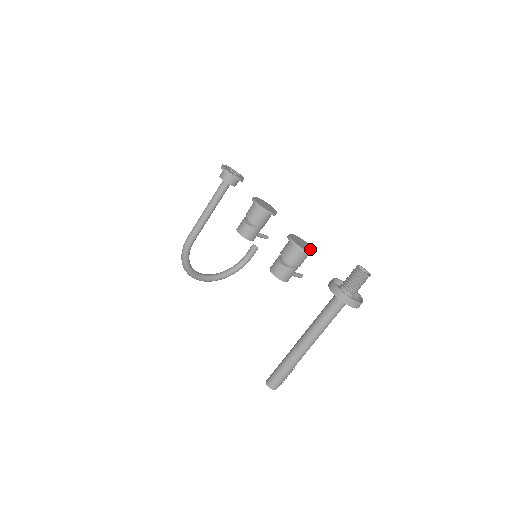
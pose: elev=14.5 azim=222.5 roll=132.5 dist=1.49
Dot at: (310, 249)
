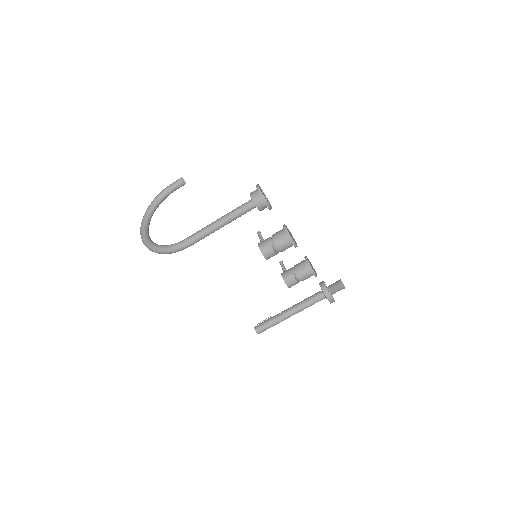
Dot at: occluded
